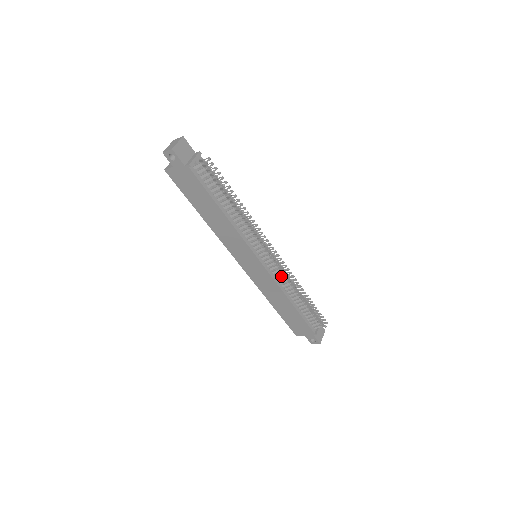
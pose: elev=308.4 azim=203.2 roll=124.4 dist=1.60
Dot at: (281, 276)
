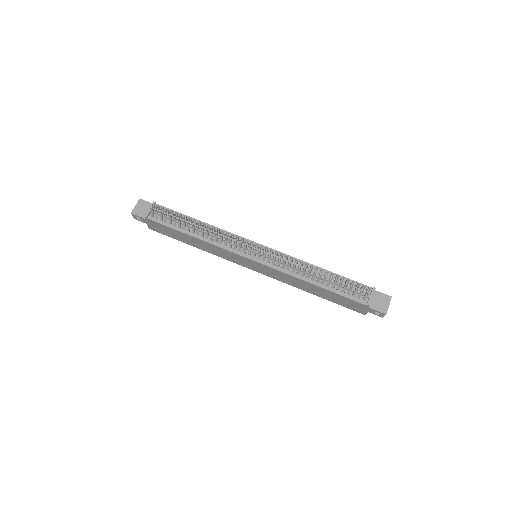
Dot at: (282, 263)
